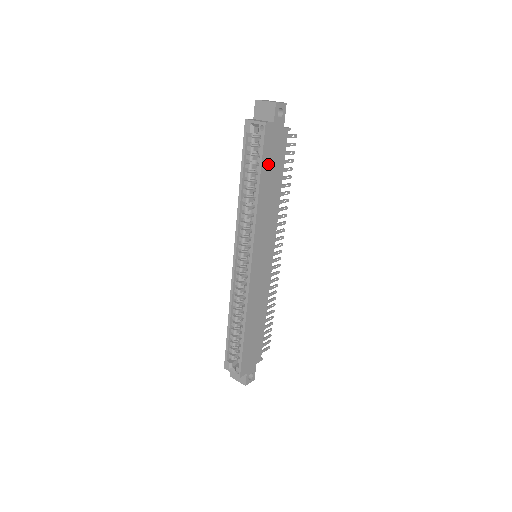
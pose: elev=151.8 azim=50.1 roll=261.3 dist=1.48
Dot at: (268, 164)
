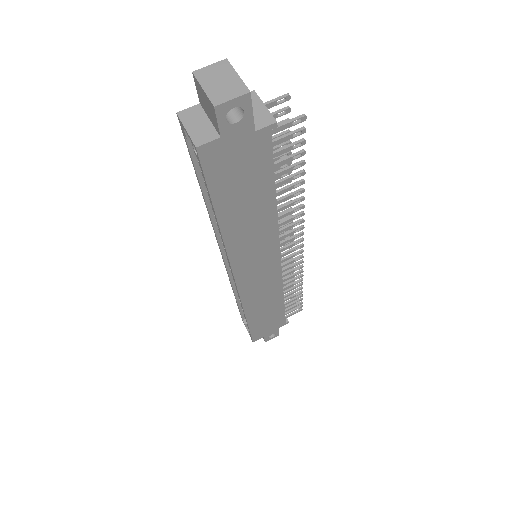
Dot at: (229, 190)
